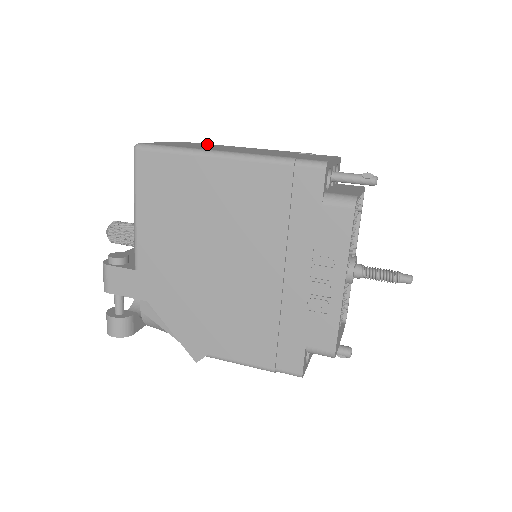
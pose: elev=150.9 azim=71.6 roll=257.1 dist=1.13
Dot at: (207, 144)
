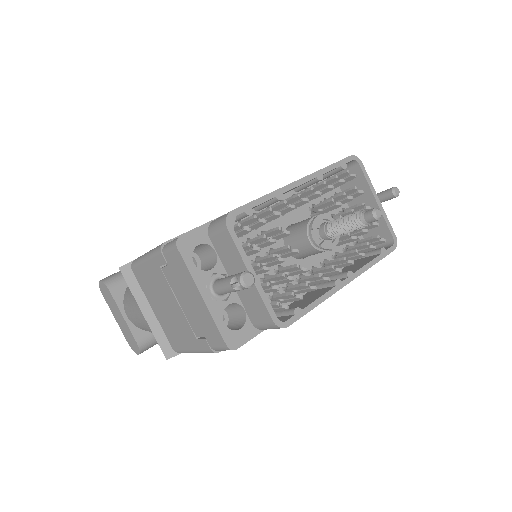
Dot at: occluded
